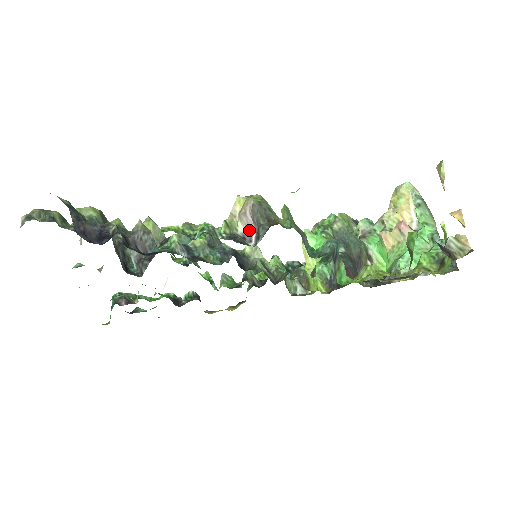
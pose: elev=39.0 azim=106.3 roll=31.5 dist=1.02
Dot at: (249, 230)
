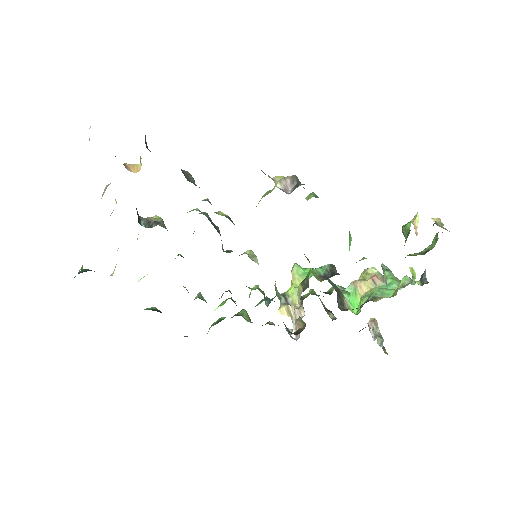
Dot at: (285, 189)
